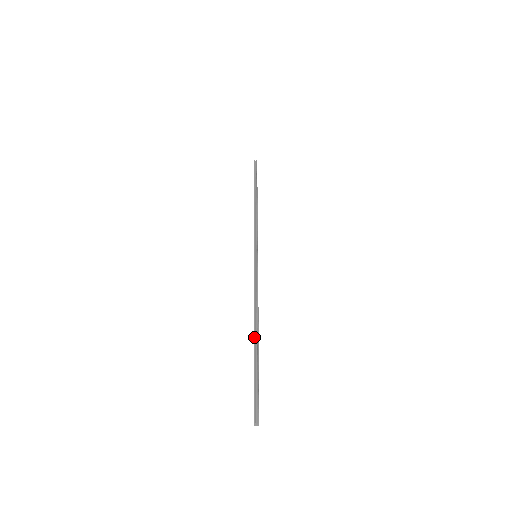
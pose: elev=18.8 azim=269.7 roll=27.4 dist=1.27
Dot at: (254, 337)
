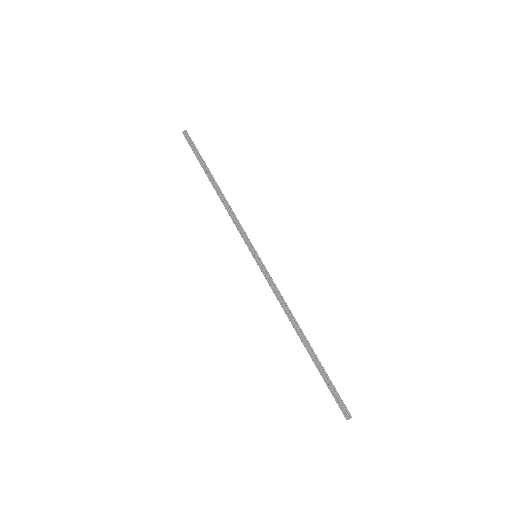
Dot at: (307, 343)
